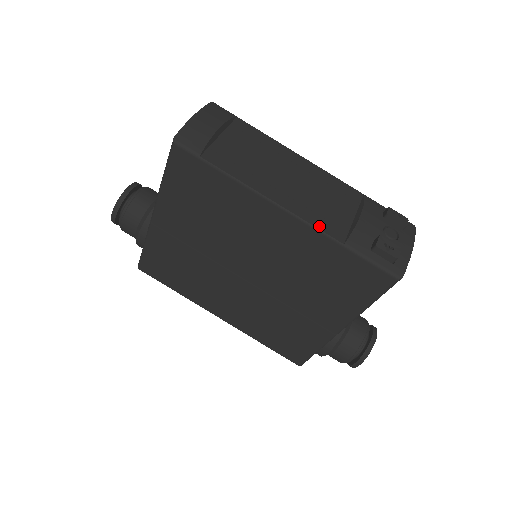
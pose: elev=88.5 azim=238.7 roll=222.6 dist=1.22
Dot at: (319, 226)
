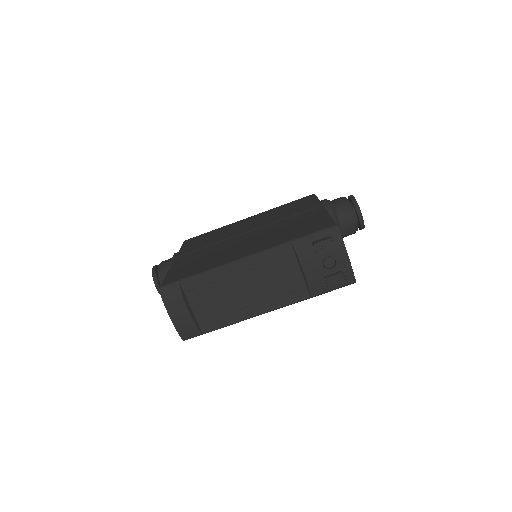
Dot at: (290, 302)
